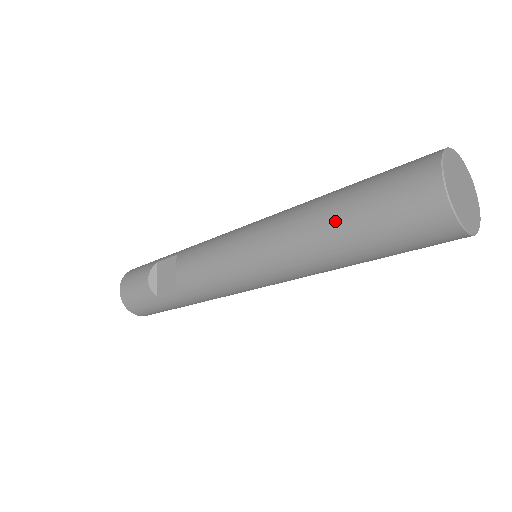
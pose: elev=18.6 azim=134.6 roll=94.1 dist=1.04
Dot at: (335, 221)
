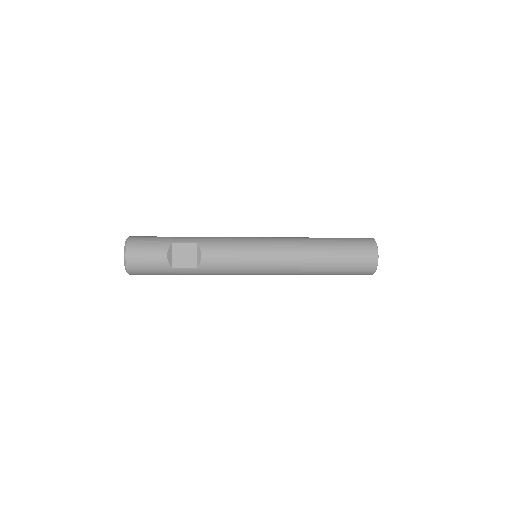
Dot at: (328, 259)
